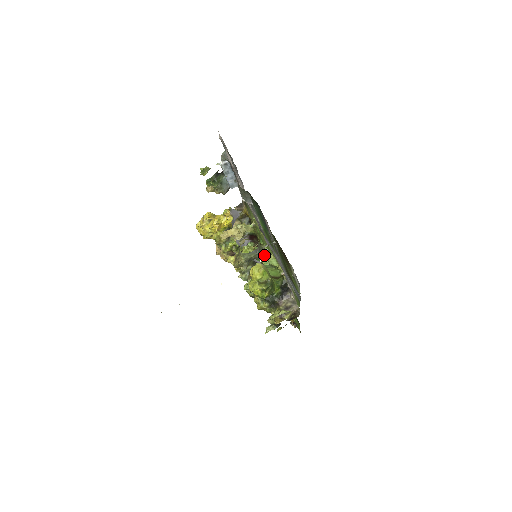
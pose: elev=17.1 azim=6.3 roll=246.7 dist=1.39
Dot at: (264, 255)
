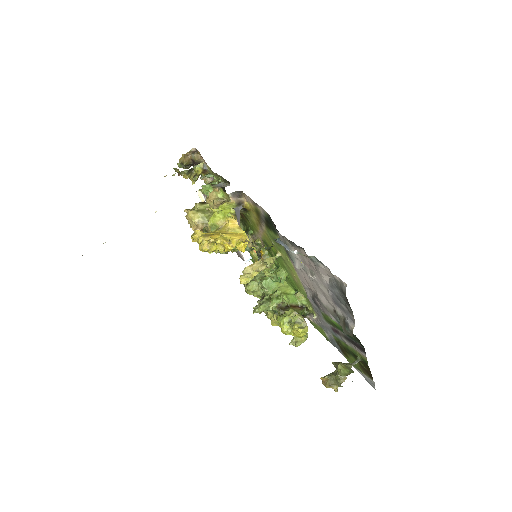
Dot at: occluded
